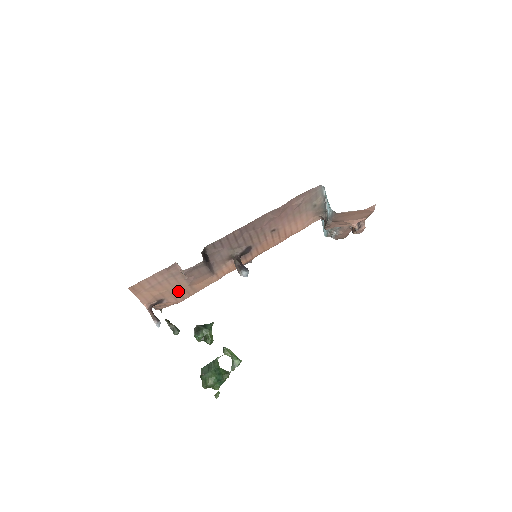
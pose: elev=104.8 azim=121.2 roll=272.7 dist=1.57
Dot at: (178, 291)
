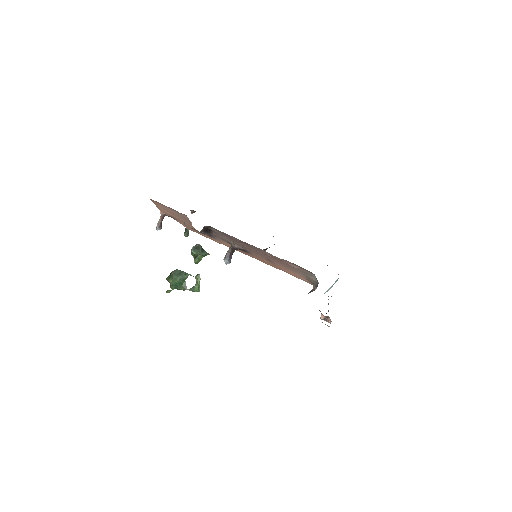
Dot at: (187, 224)
